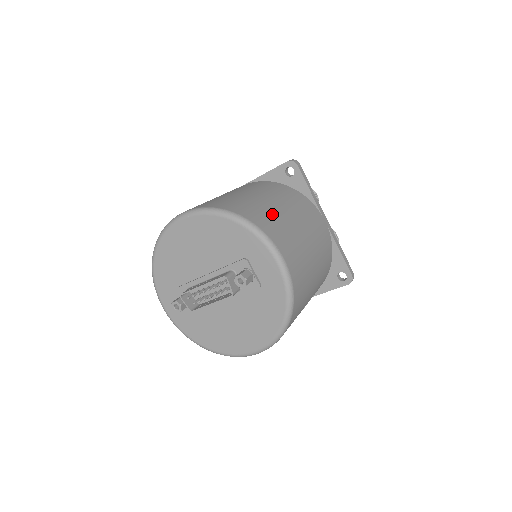
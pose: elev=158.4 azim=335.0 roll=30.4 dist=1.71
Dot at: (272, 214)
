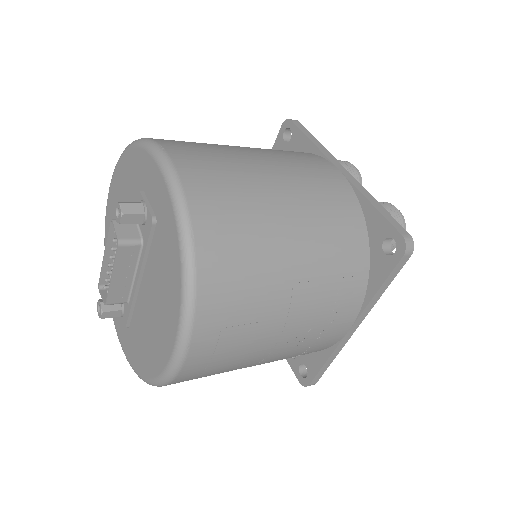
Dot at: occluded
